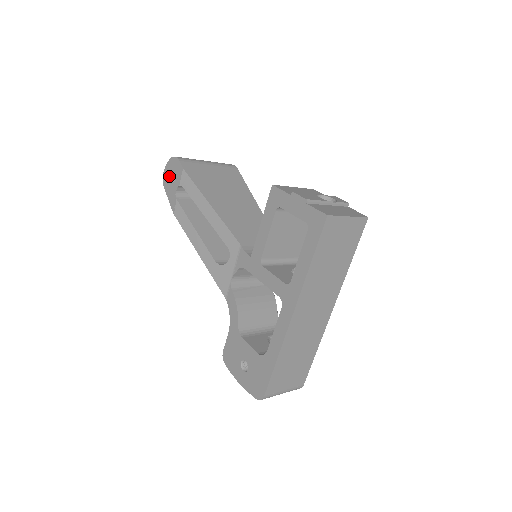
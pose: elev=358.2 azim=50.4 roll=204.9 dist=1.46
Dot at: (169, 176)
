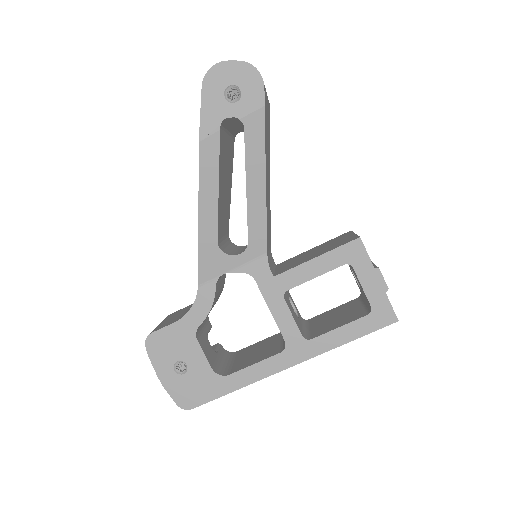
Dot at: (227, 83)
